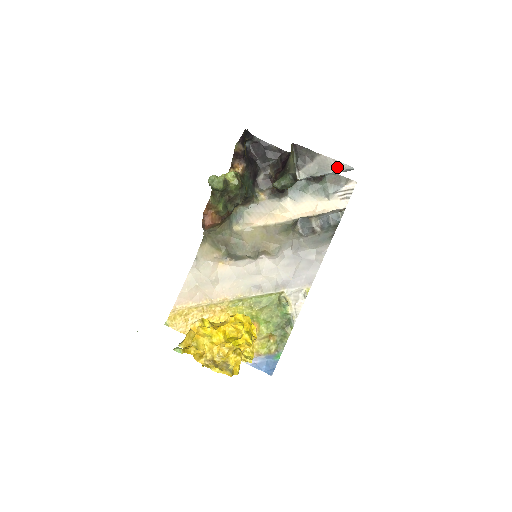
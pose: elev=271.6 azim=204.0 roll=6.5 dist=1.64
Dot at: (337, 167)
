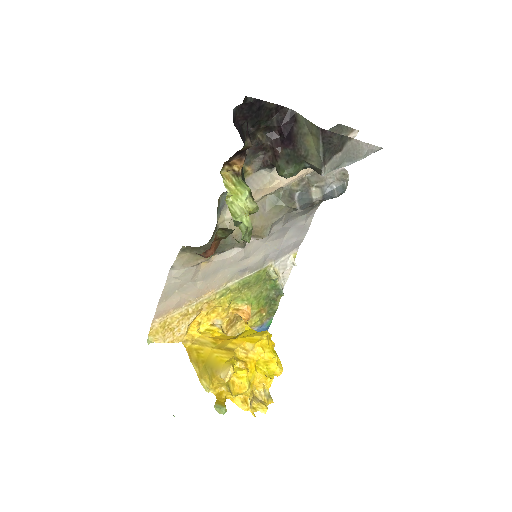
Dot at: (368, 152)
